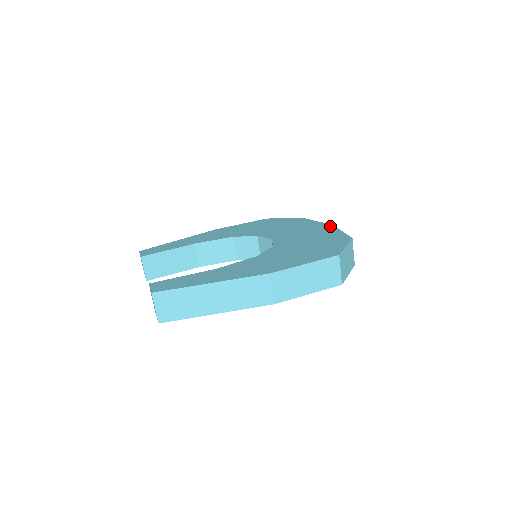
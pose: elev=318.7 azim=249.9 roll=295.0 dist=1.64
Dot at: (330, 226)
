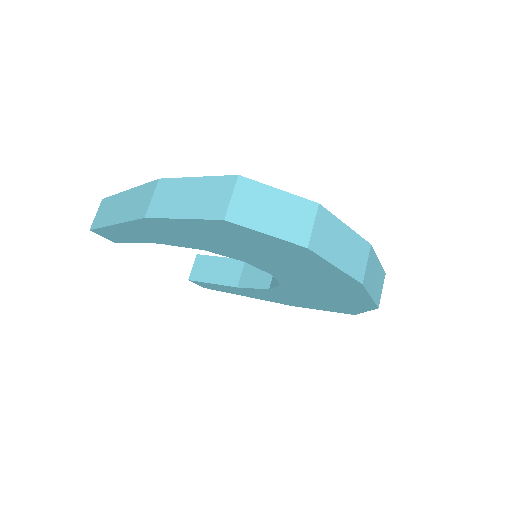
Dot at: occluded
